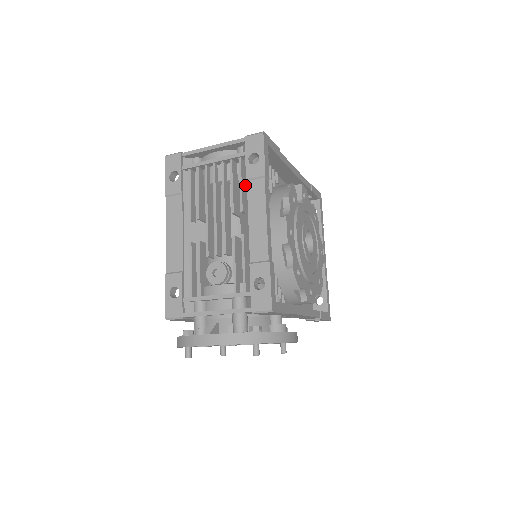
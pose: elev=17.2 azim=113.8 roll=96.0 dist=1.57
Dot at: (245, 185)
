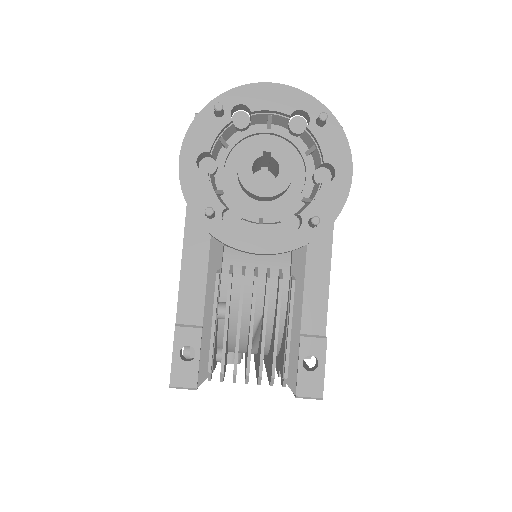
Dot at: occluded
